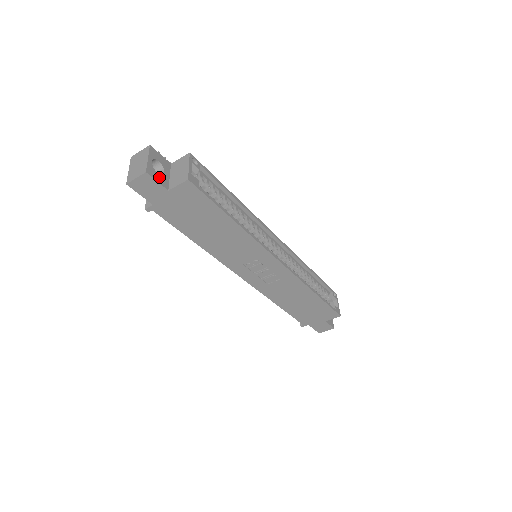
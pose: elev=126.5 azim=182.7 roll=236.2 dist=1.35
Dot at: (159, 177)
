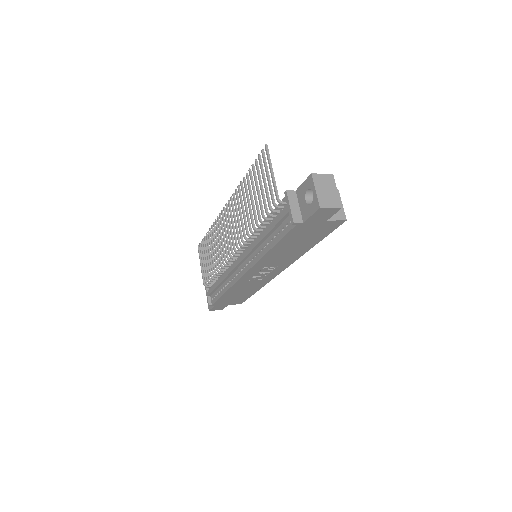
Dot at: occluded
